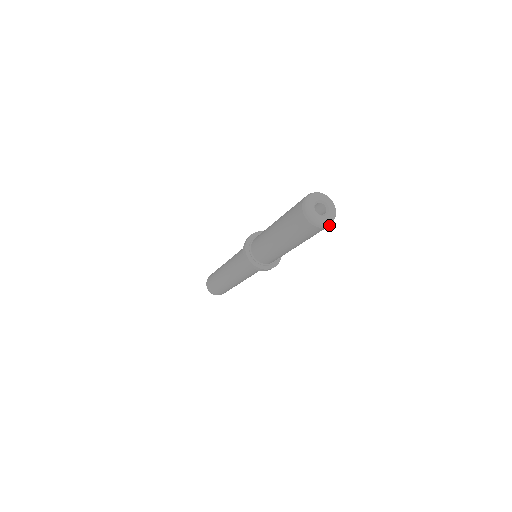
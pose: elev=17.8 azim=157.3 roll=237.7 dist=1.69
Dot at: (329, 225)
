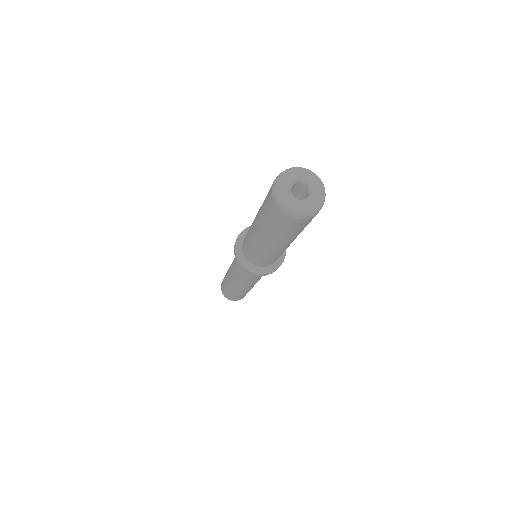
Dot at: (298, 218)
